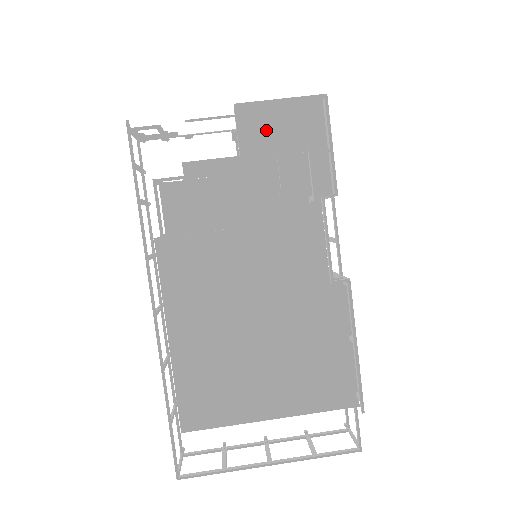
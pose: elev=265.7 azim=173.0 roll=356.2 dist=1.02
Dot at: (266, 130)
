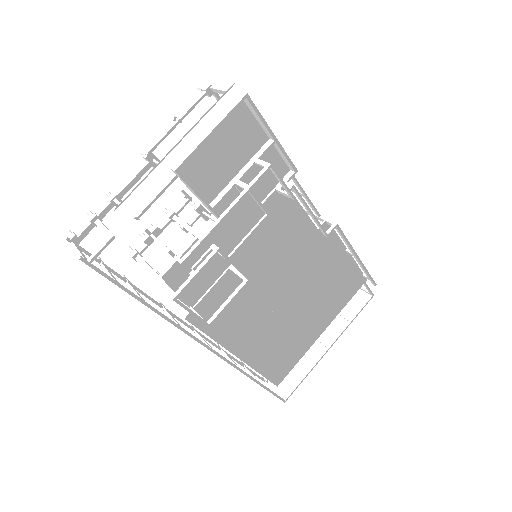
Dot at: (211, 165)
